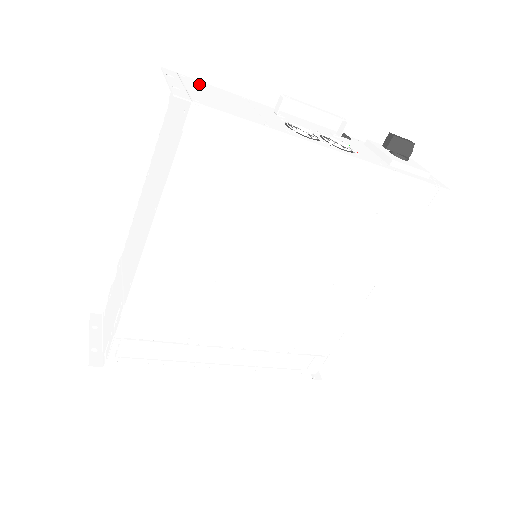
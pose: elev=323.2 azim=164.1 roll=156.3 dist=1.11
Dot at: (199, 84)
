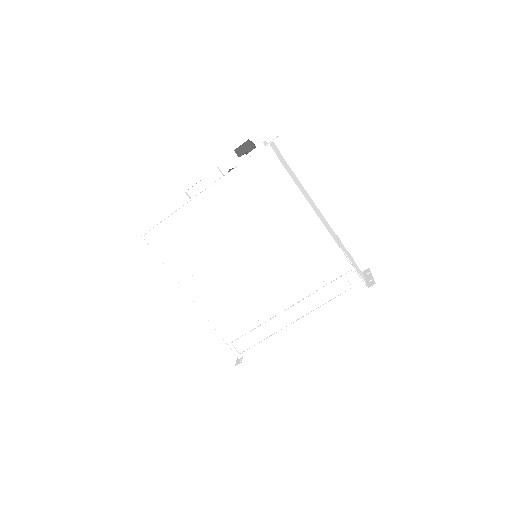
Dot at: occluded
